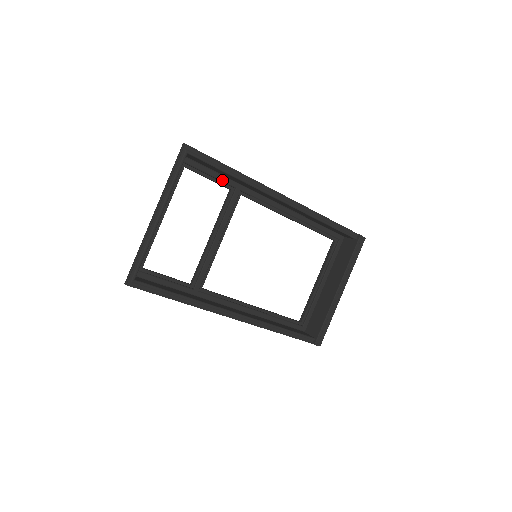
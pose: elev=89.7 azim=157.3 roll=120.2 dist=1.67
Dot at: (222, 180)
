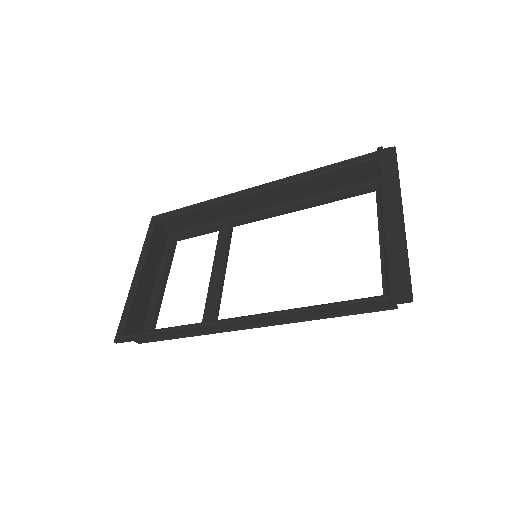
Dot at: (207, 226)
